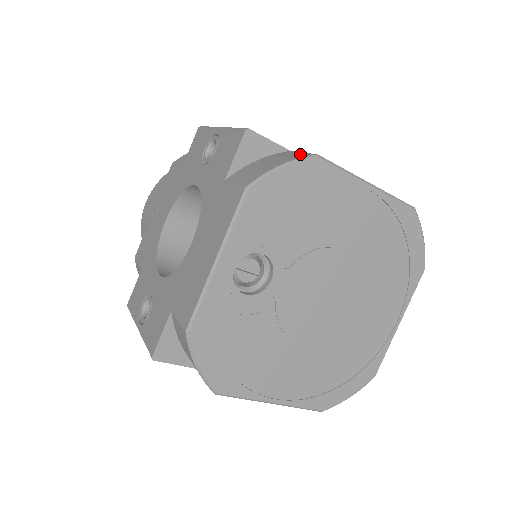
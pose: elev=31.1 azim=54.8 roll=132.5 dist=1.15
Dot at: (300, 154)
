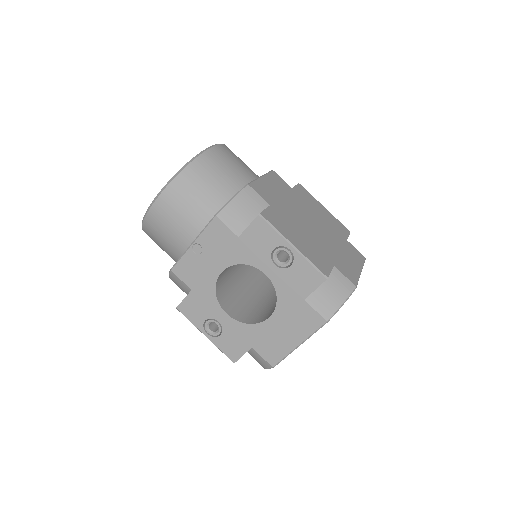
Dot at: (346, 283)
